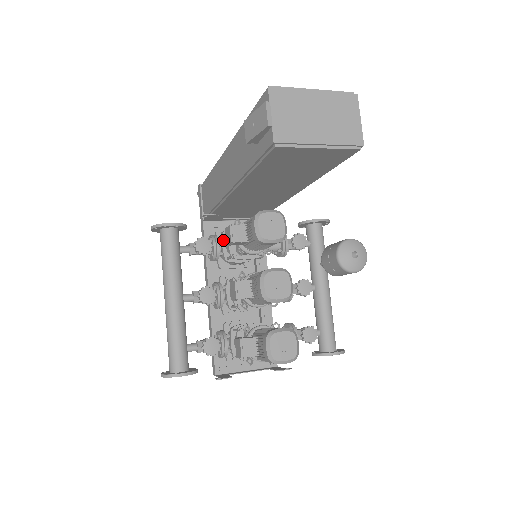
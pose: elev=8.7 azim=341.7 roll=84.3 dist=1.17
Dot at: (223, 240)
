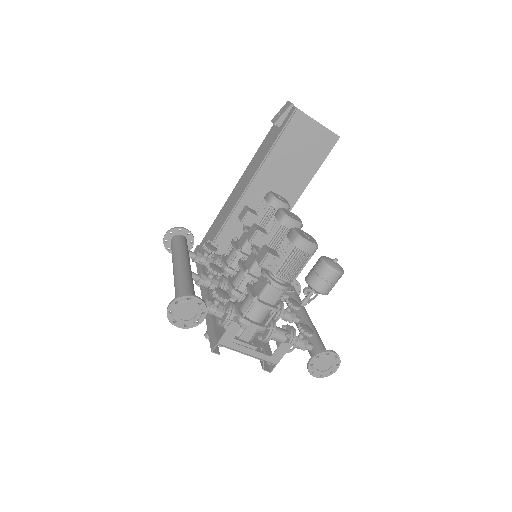
Dot at: (223, 257)
